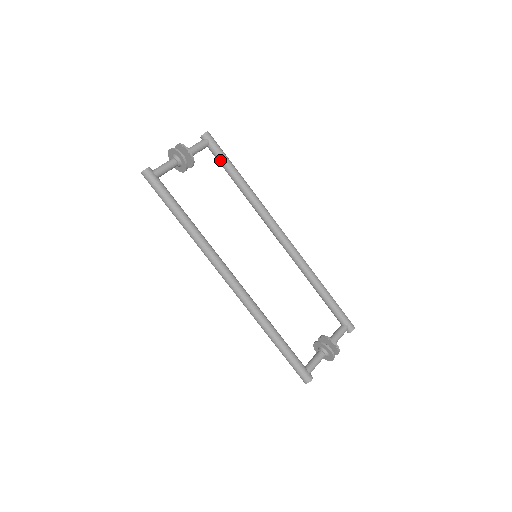
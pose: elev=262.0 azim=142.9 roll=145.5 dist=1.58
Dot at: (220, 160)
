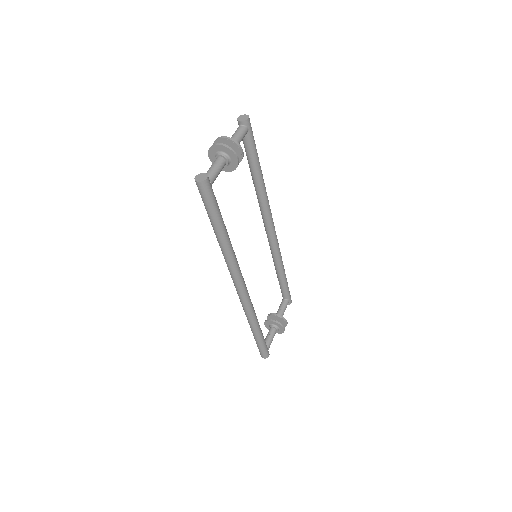
Dot at: (250, 152)
